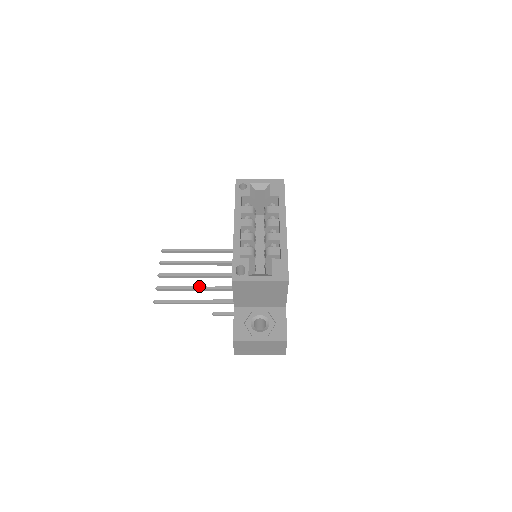
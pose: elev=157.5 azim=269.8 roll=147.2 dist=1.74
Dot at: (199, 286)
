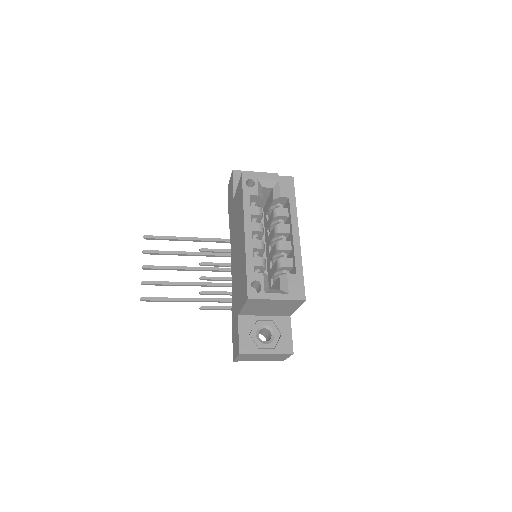
Dot at: occluded
